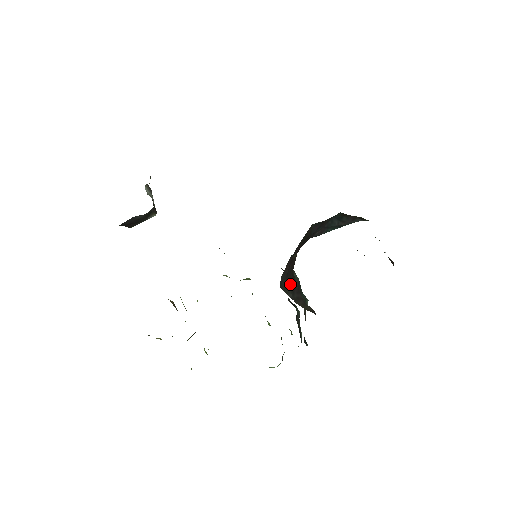
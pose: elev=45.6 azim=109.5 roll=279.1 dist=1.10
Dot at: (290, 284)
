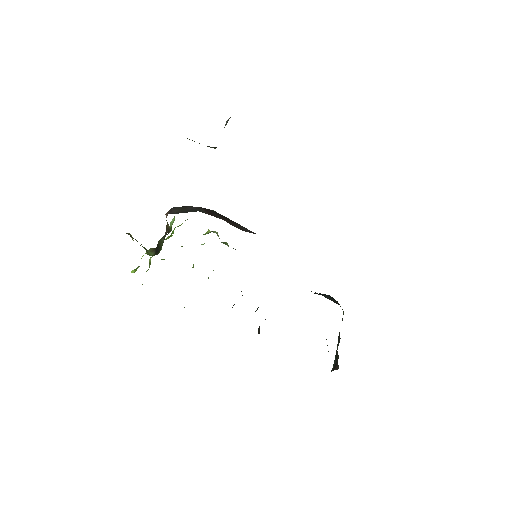
Dot at: occluded
